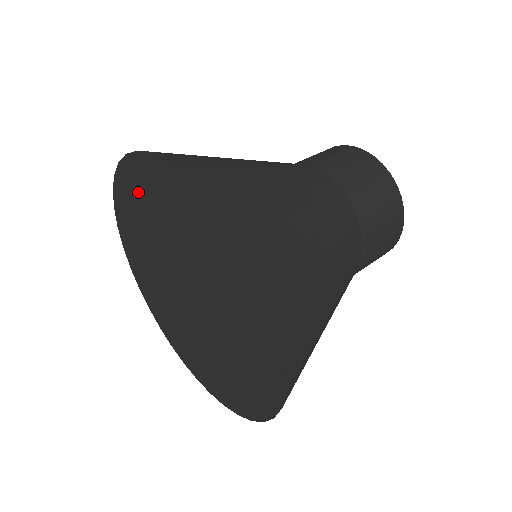
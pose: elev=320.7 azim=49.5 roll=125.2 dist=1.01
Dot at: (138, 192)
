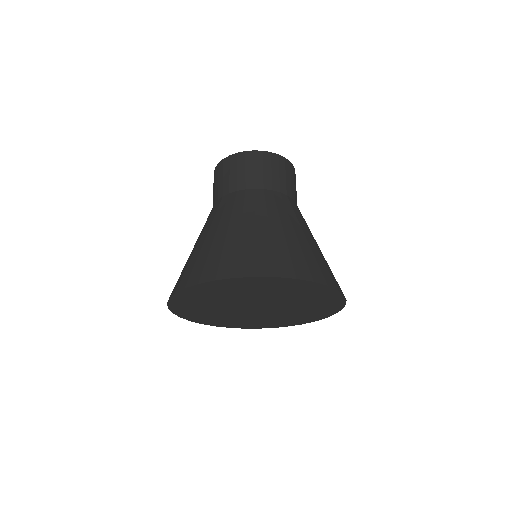
Dot at: (221, 289)
